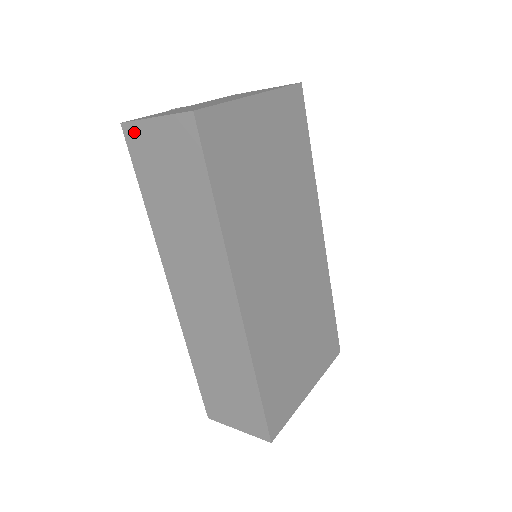
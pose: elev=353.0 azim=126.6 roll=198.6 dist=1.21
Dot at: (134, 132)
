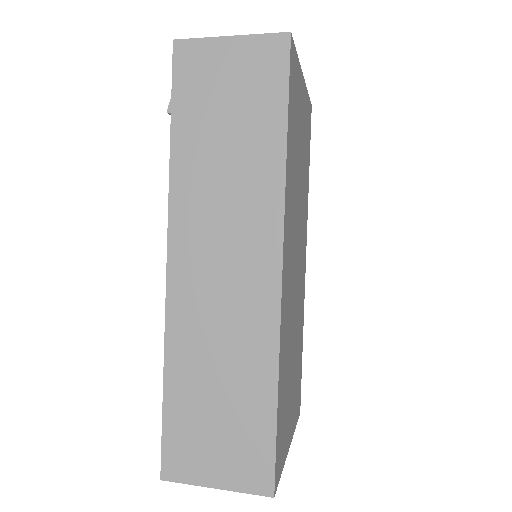
Dot at: (191, 51)
